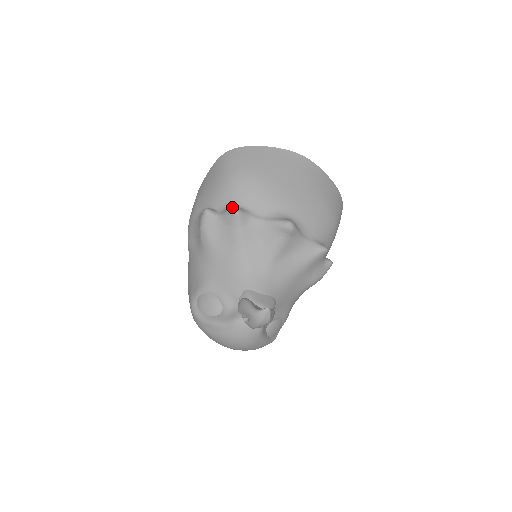
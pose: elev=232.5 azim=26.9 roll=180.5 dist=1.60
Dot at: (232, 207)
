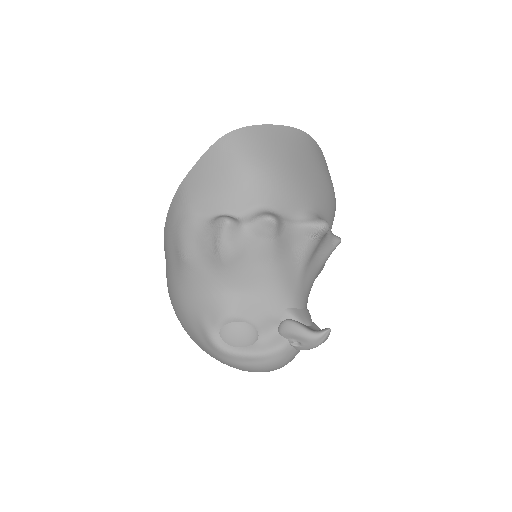
Dot at: (265, 214)
